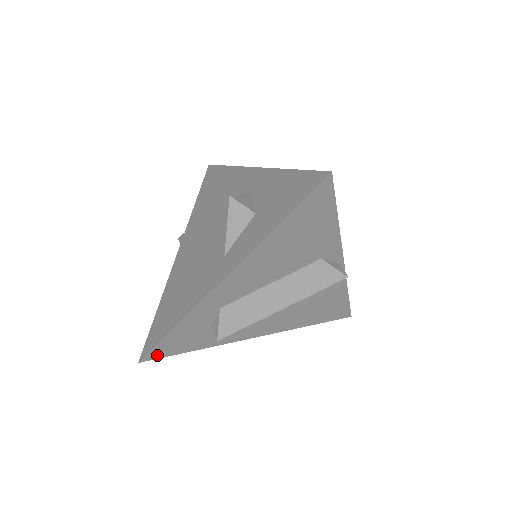
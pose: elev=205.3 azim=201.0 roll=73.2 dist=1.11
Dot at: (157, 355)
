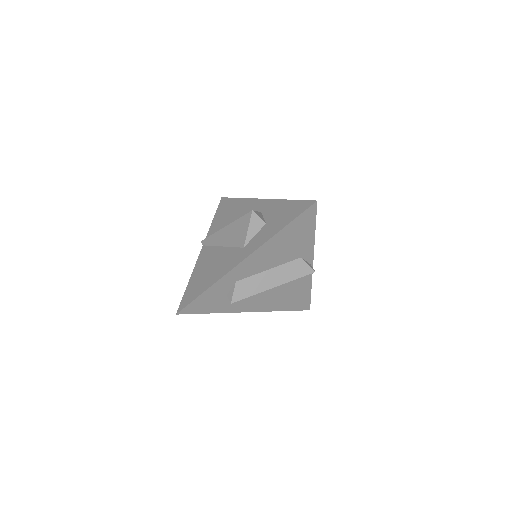
Dot at: (189, 311)
